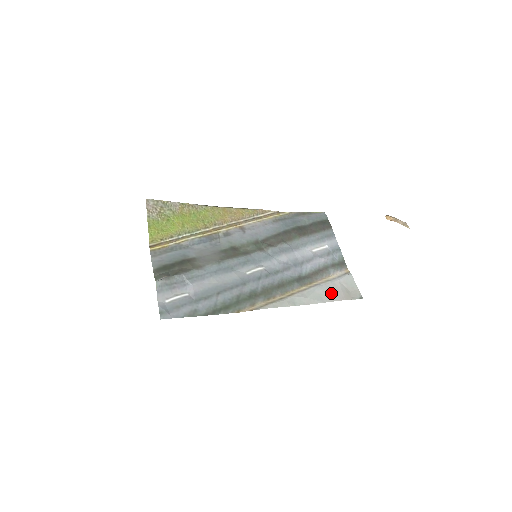
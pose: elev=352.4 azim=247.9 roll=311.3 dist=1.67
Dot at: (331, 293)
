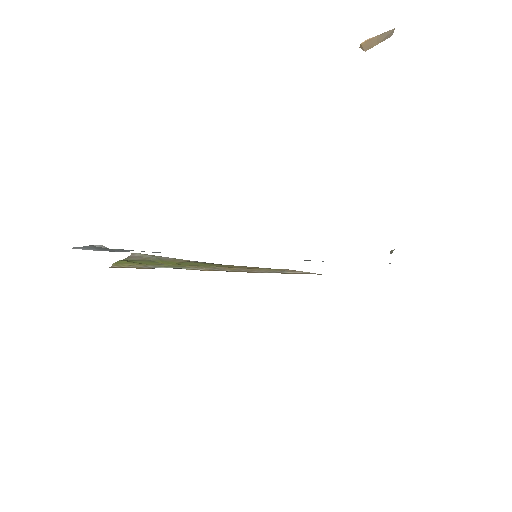
Dot at: occluded
